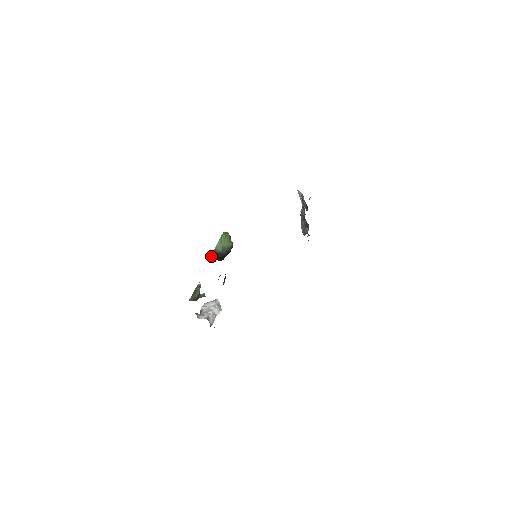
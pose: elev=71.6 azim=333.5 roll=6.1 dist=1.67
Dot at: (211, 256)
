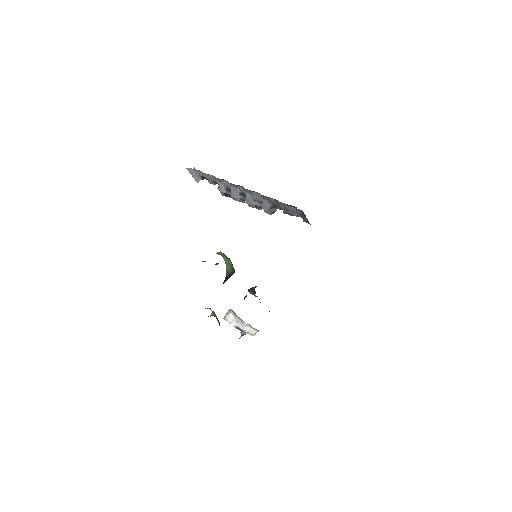
Dot at: (224, 281)
